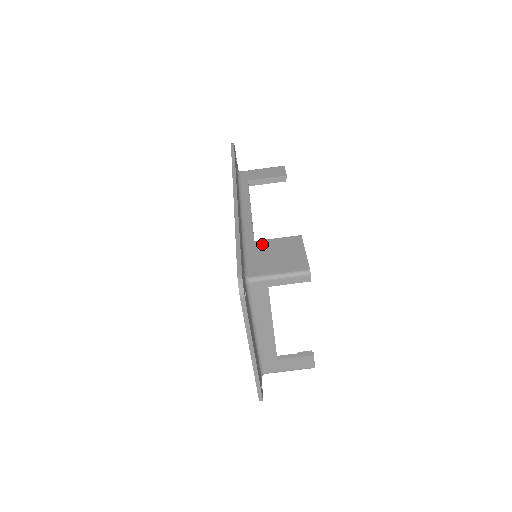
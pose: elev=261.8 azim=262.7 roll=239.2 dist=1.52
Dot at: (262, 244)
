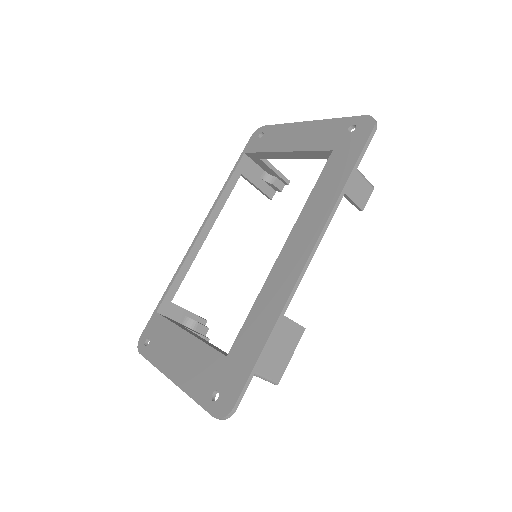
Dot at: occluded
